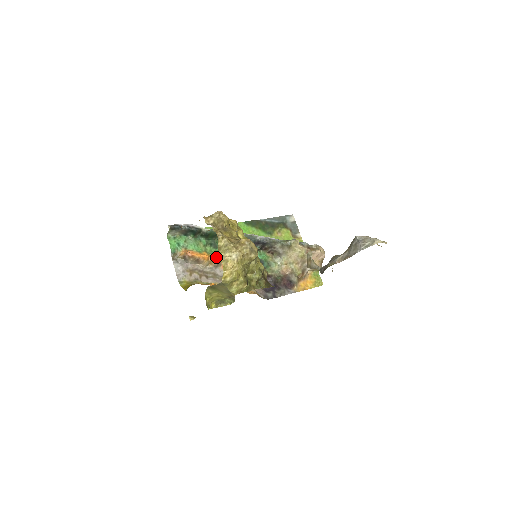
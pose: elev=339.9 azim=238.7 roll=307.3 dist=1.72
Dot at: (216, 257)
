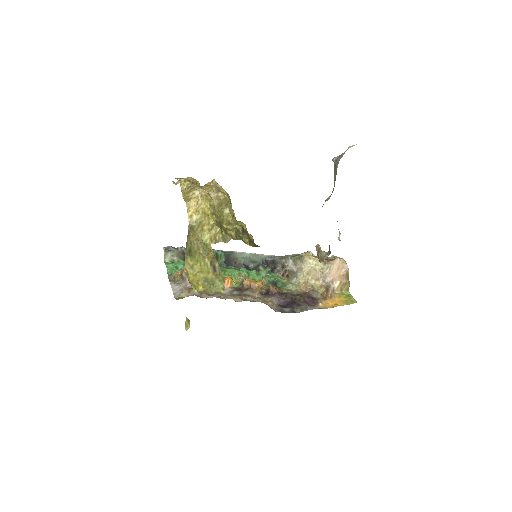
Dot at: occluded
